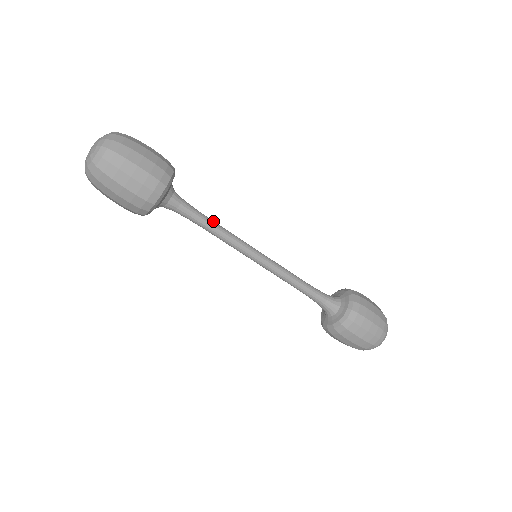
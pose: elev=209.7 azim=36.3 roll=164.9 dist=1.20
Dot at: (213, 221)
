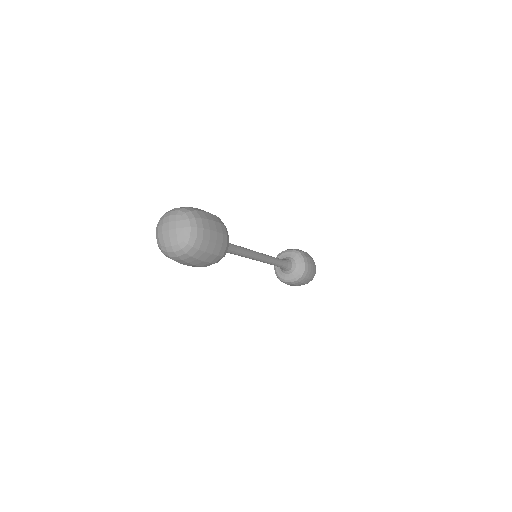
Dot at: (238, 246)
